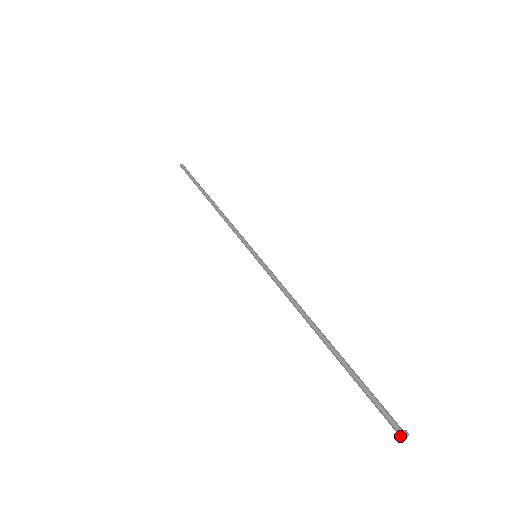
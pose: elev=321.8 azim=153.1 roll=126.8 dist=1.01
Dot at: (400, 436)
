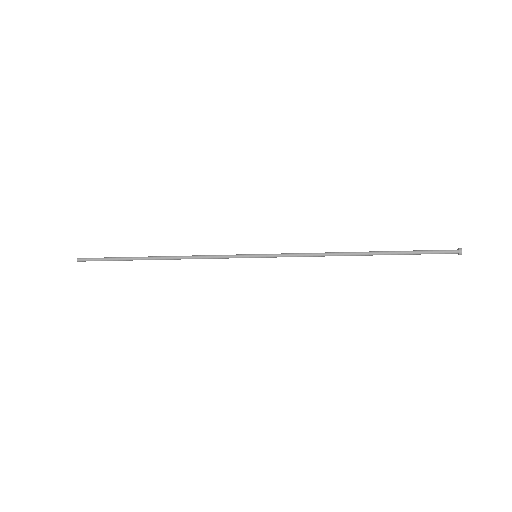
Dot at: (461, 253)
